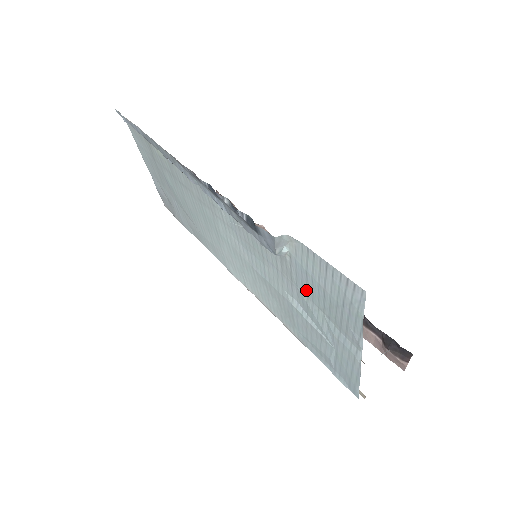
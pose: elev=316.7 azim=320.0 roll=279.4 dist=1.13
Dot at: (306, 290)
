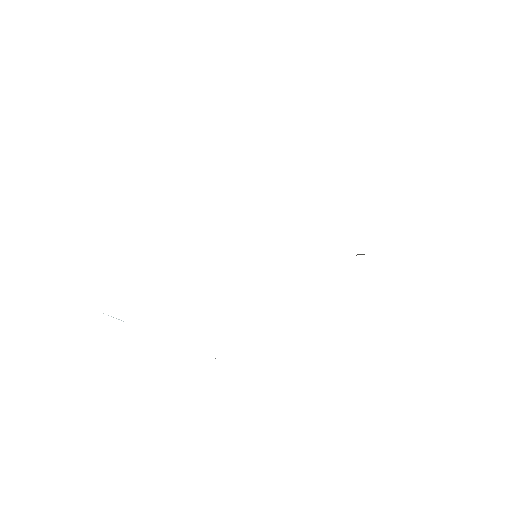
Dot at: occluded
